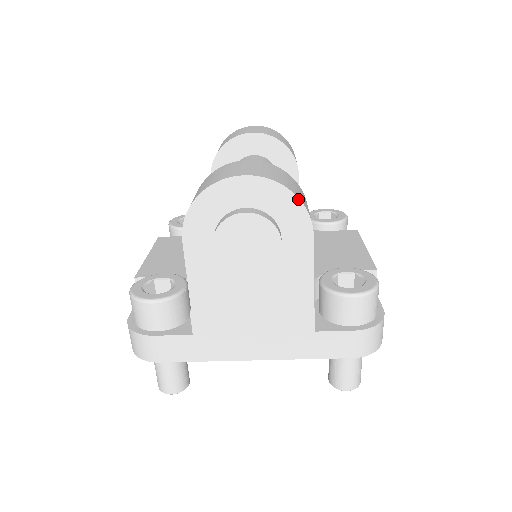
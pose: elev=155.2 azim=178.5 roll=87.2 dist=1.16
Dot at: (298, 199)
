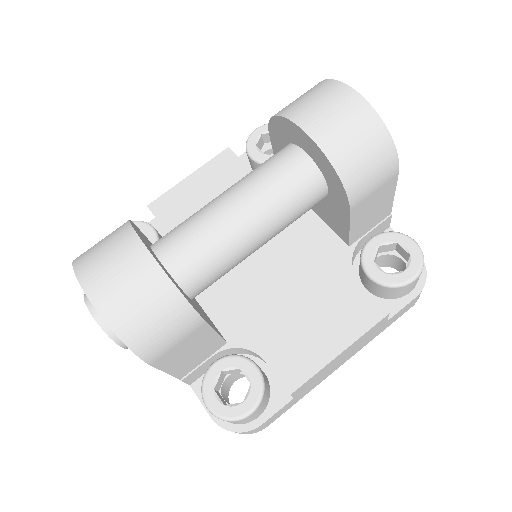
Dot at: (124, 342)
